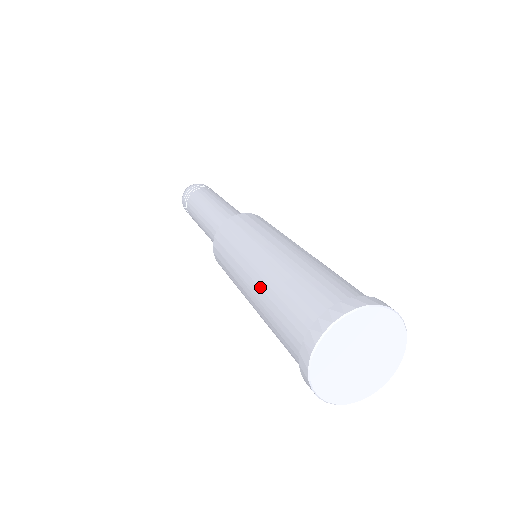
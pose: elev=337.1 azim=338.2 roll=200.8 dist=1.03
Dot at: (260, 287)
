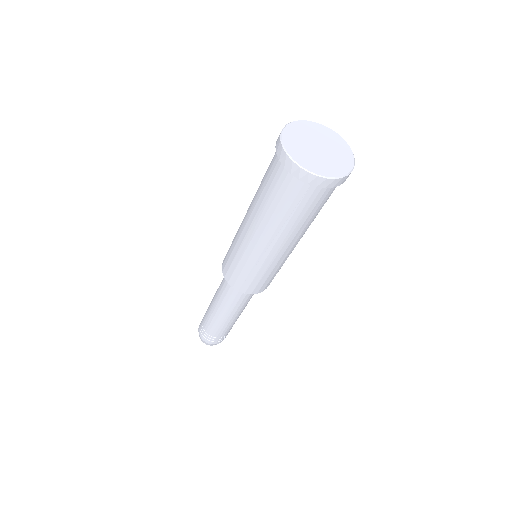
Dot at: (253, 198)
